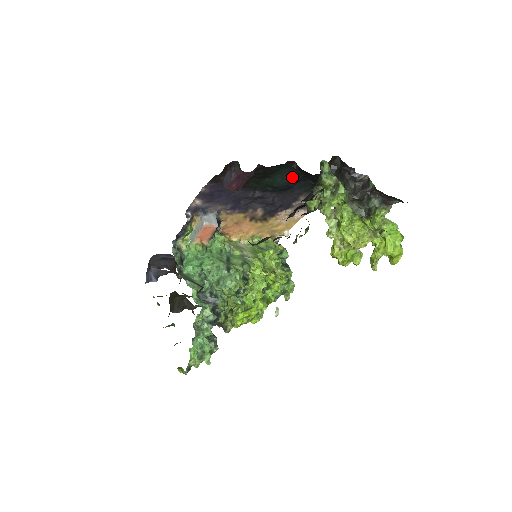
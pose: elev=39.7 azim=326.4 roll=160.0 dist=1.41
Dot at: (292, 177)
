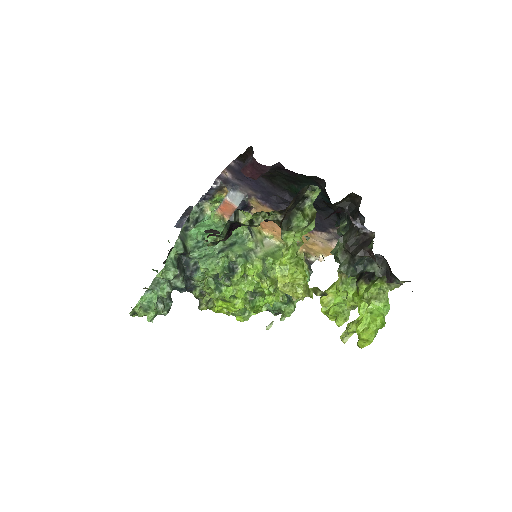
Dot at: (320, 196)
